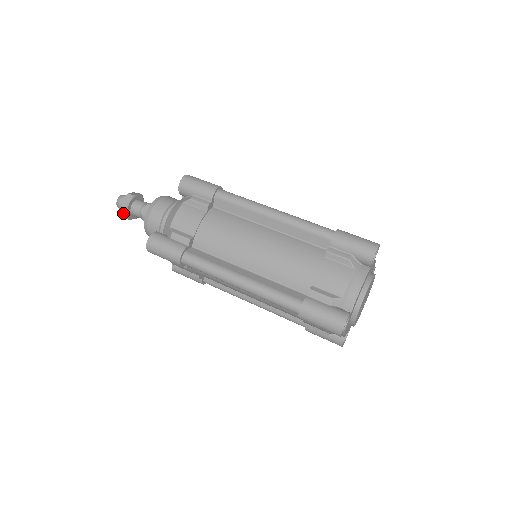
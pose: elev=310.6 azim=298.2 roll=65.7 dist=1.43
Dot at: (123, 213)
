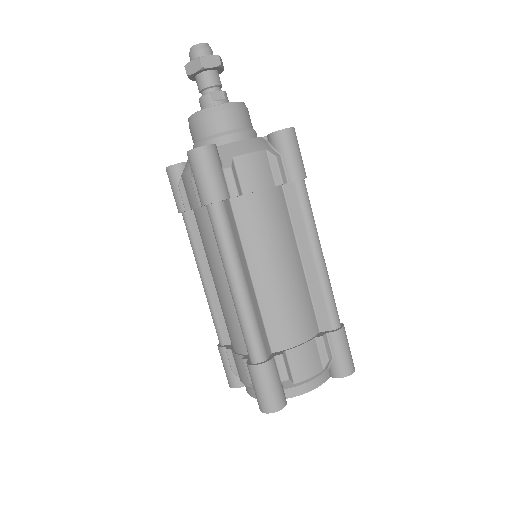
Dot at: (191, 65)
